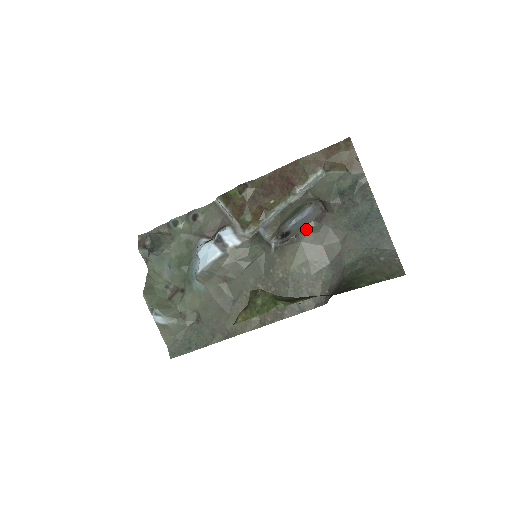
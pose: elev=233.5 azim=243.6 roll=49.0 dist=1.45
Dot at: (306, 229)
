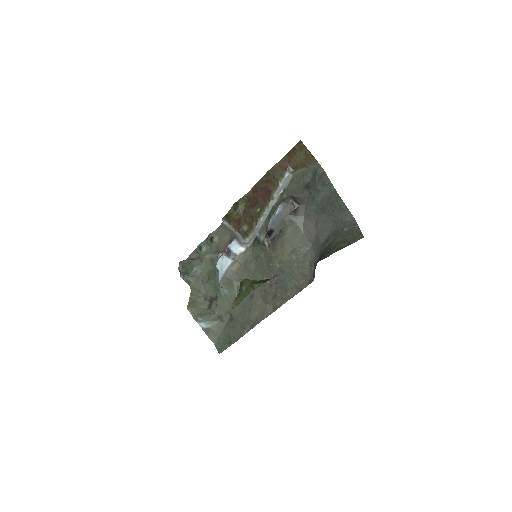
Dot at: (285, 223)
